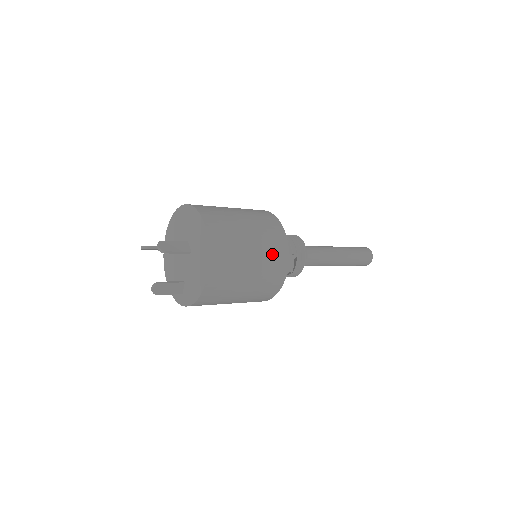
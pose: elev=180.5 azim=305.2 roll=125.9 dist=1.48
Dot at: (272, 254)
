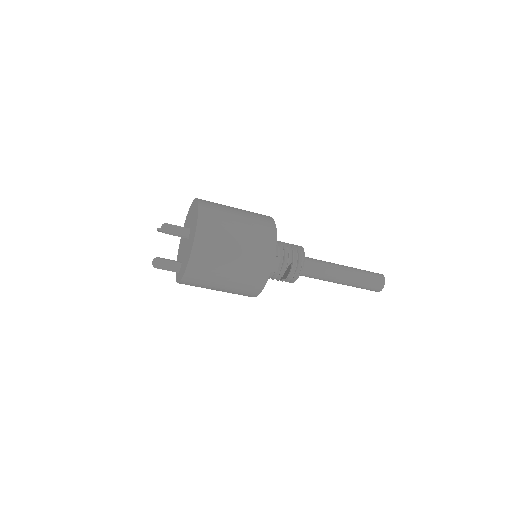
Dot at: (257, 252)
